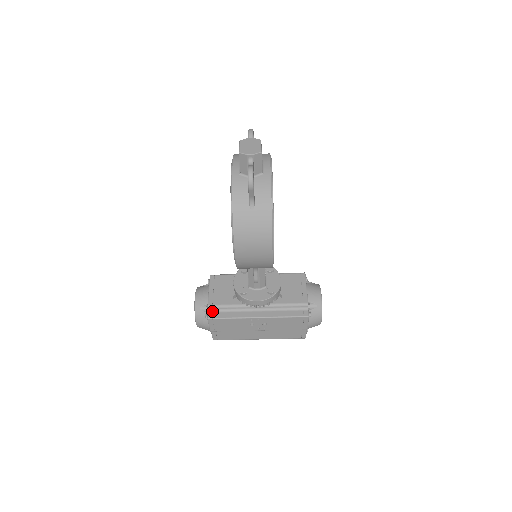
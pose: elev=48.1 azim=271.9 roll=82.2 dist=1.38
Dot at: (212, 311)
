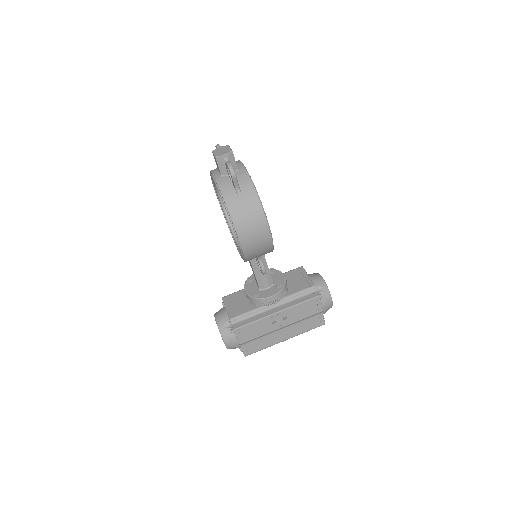
Dot at: (235, 323)
